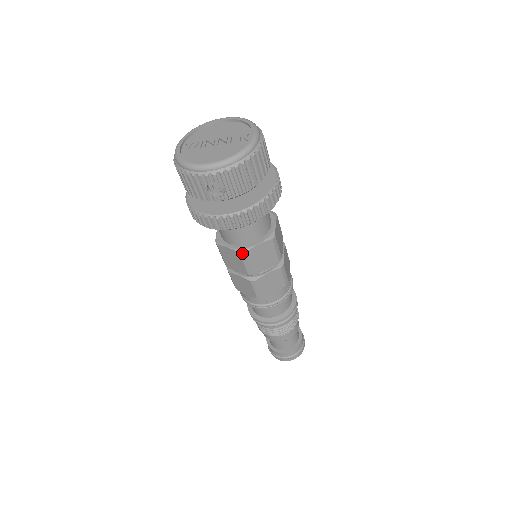
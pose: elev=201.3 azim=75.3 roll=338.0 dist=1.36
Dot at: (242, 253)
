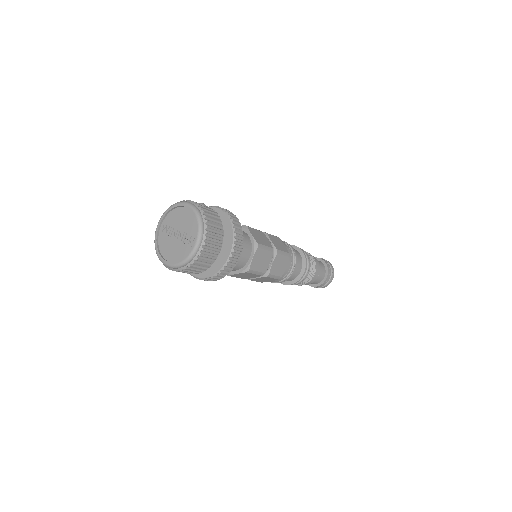
Dot at: (227, 275)
